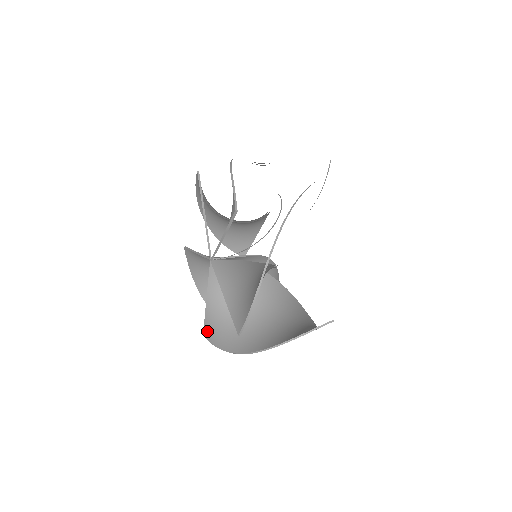
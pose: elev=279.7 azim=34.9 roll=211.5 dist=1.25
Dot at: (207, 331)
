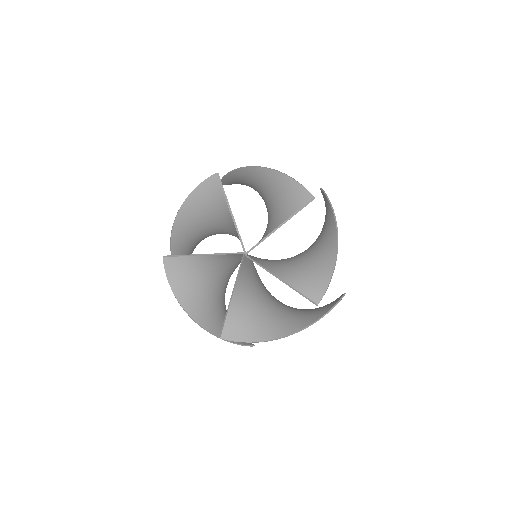
Dot at: (229, 331)
